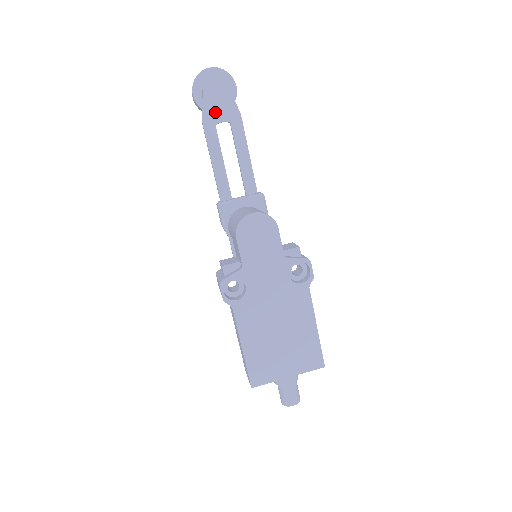
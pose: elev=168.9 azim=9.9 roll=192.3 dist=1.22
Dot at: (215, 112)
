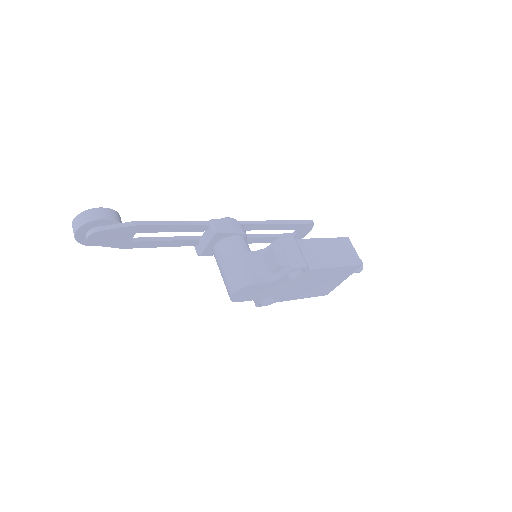
Dot at: (121, 241)
